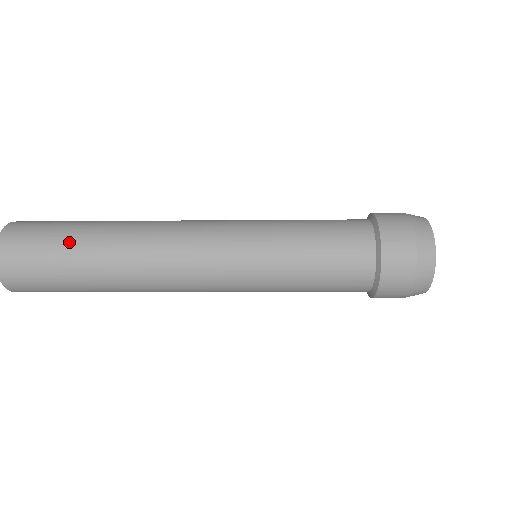
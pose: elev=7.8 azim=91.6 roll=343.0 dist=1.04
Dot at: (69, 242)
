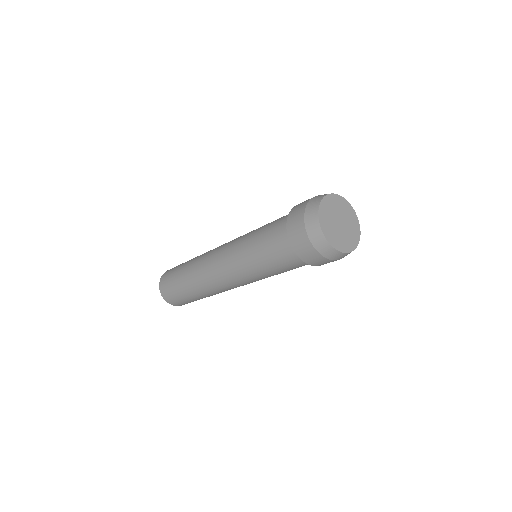
Dot at: (179, 285)
